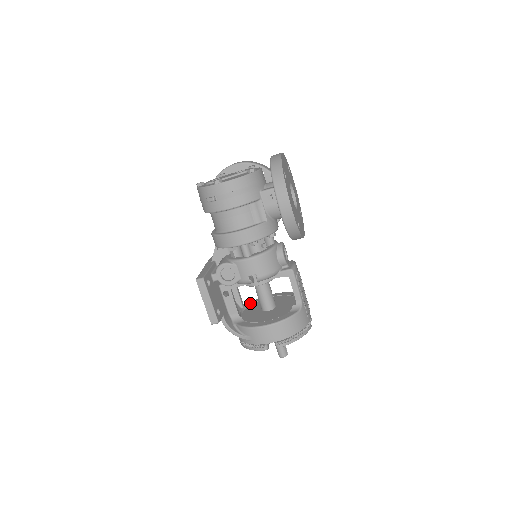
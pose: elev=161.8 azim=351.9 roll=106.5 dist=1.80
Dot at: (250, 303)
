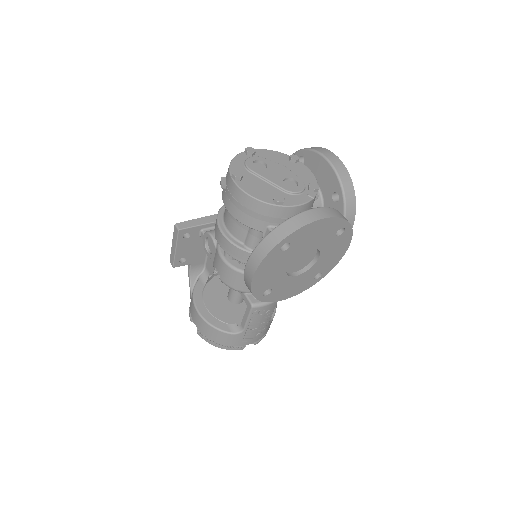
Dot at: occluded
